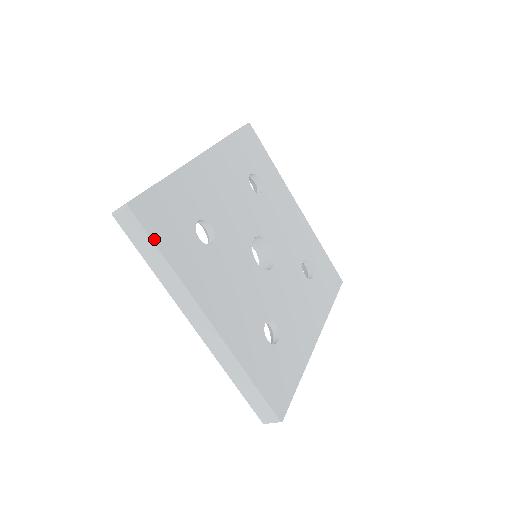
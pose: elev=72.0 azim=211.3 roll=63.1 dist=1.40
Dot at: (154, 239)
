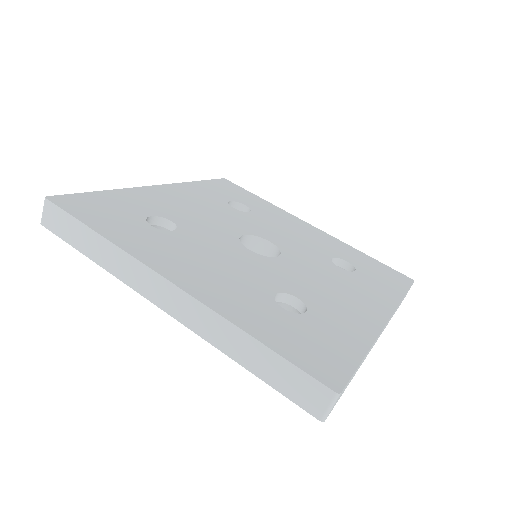
Dot at: (79, 219)
